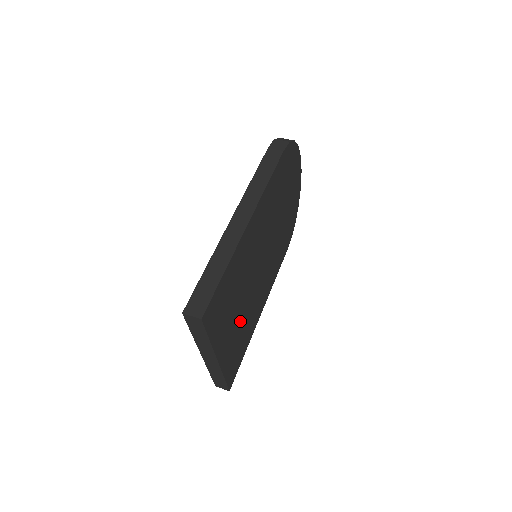
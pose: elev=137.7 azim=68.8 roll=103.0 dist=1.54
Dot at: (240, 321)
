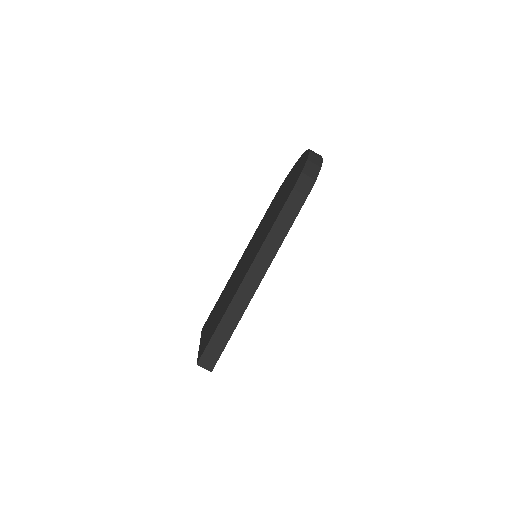
Dot at: occluded
